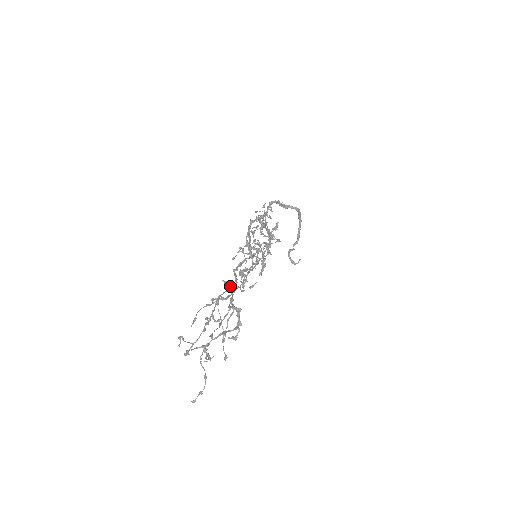
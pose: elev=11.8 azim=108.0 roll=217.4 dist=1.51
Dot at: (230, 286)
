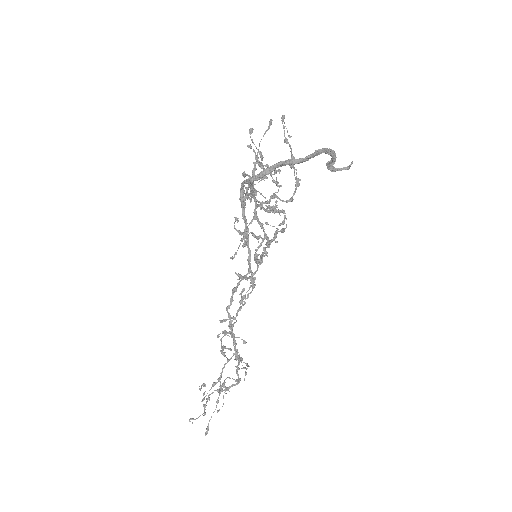
Dot at: occluded
